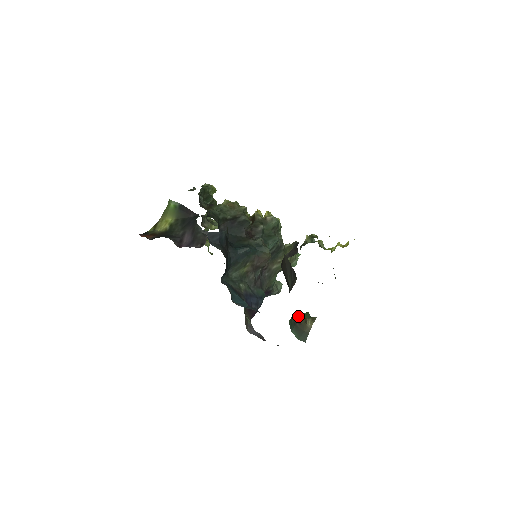
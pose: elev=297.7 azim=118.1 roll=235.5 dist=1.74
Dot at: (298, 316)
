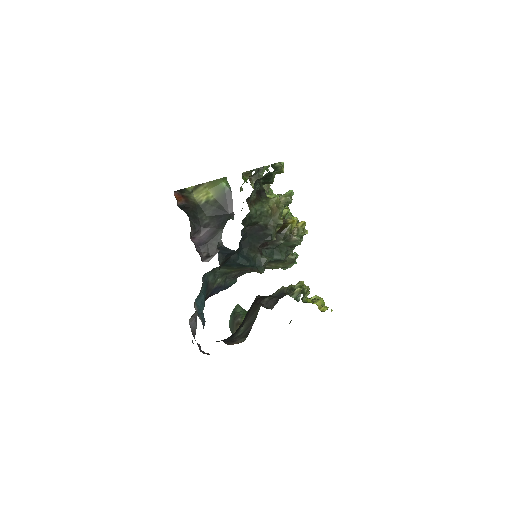
Dot at: (242, 317)
